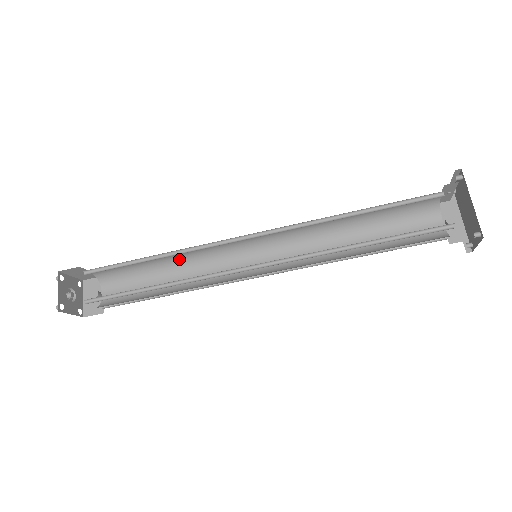
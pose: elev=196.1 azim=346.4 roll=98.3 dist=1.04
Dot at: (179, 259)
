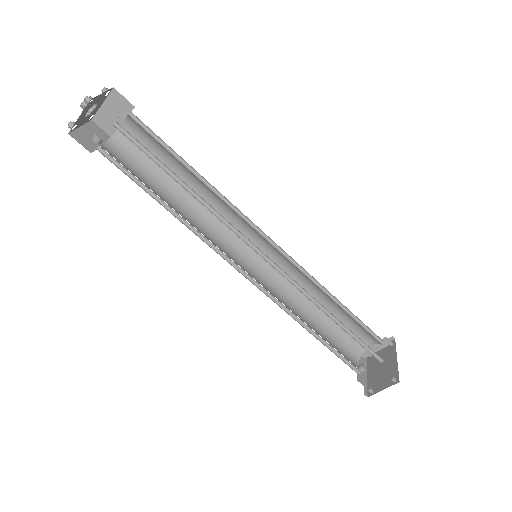
Dot at: (194, 199)
